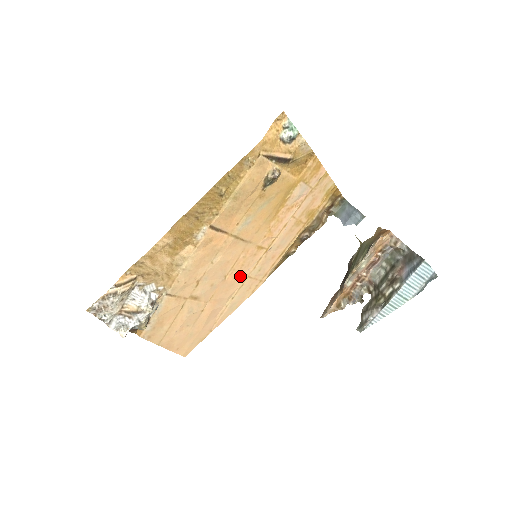
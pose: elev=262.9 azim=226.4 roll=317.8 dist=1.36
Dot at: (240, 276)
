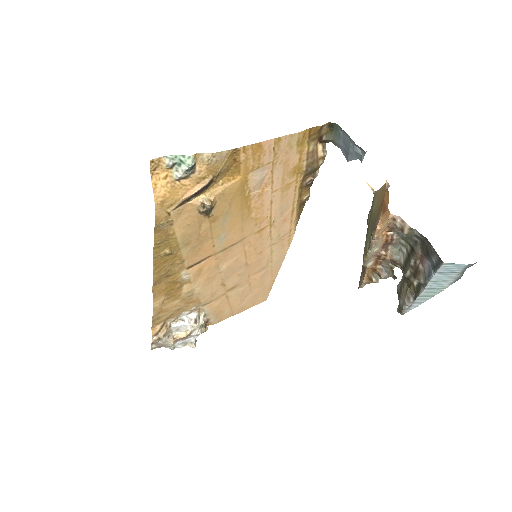
Dot at: (262, 252)
